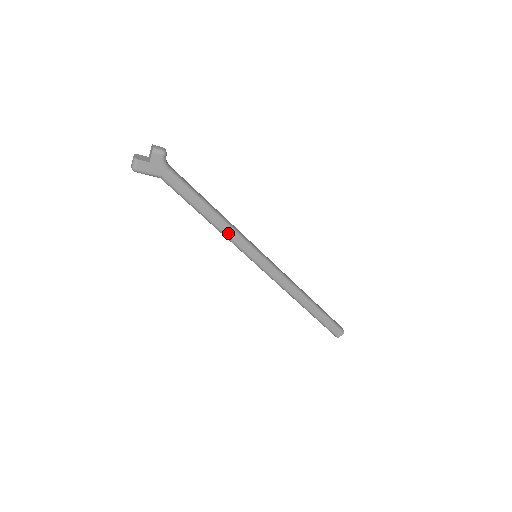
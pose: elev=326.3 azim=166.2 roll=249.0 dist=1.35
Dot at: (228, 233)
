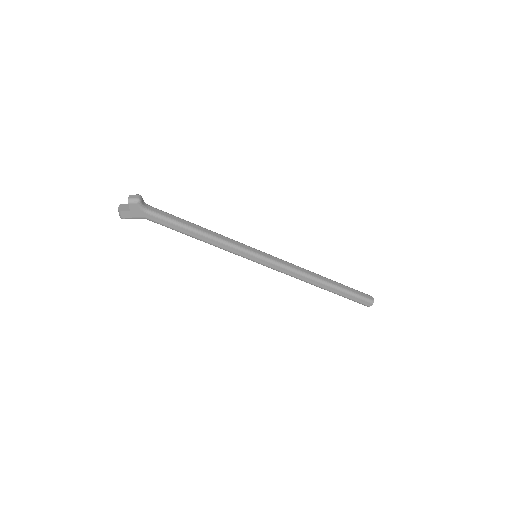
Dot at: (220, 245)
